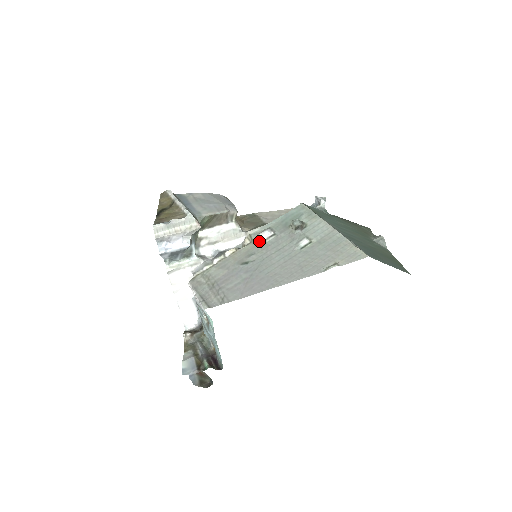
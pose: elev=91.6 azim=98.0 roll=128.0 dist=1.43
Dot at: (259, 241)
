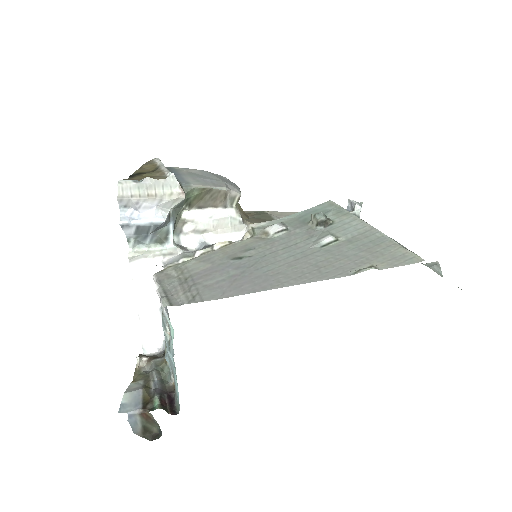
Dot at: (264, 235)
